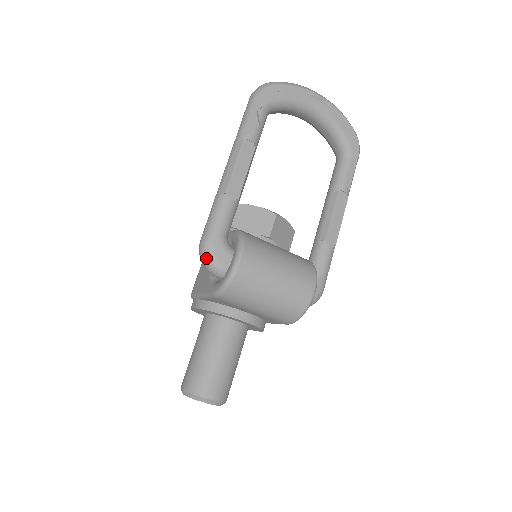
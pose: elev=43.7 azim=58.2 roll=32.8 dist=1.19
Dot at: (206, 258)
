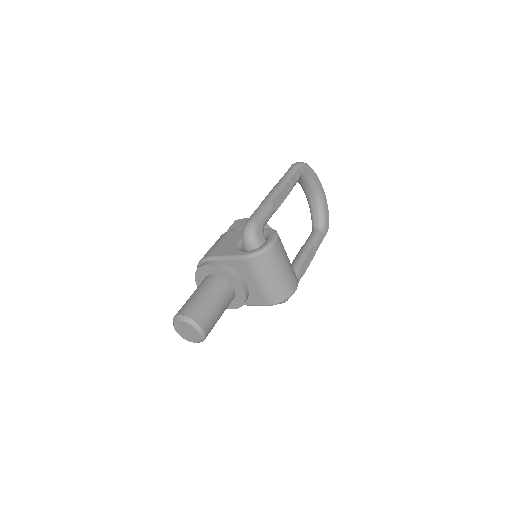
Dot at: (251, 231)
